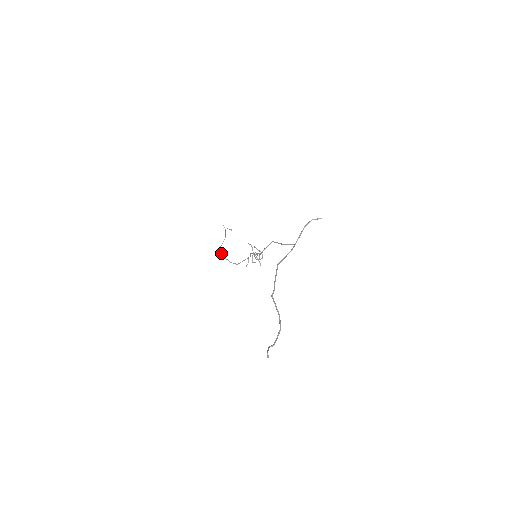
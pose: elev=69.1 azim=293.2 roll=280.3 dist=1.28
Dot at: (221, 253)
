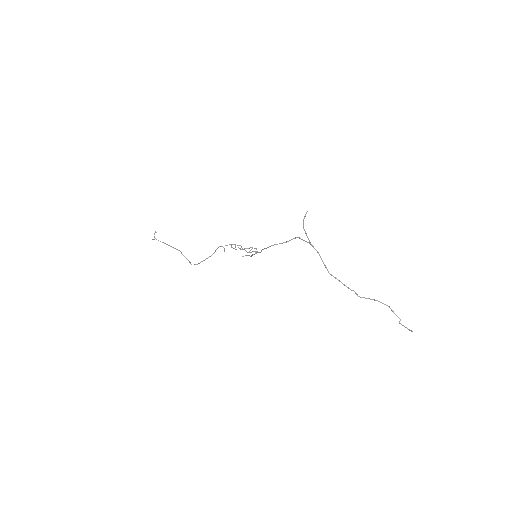
Dot at: occluded
